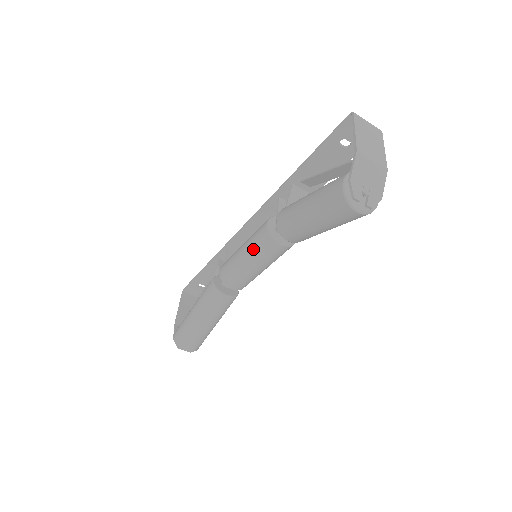
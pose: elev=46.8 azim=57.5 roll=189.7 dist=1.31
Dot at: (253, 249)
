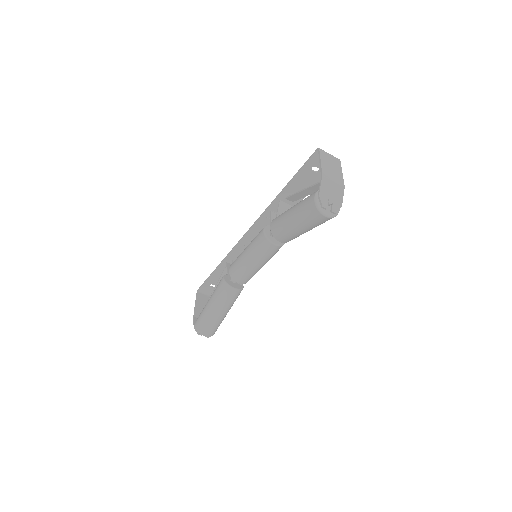
Dot at: (254, 250)
